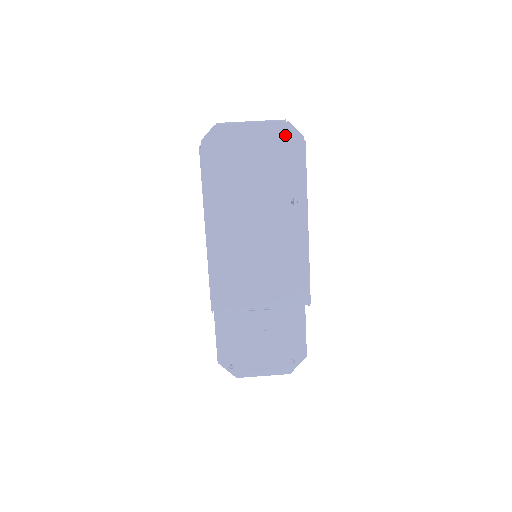
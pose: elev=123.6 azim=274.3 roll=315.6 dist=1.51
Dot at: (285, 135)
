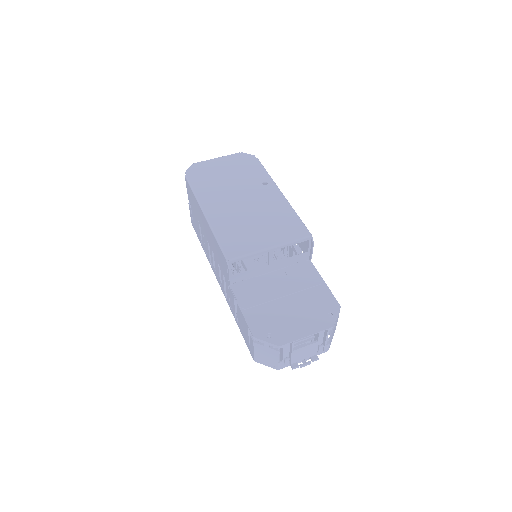
Dot at: (242, 158)
